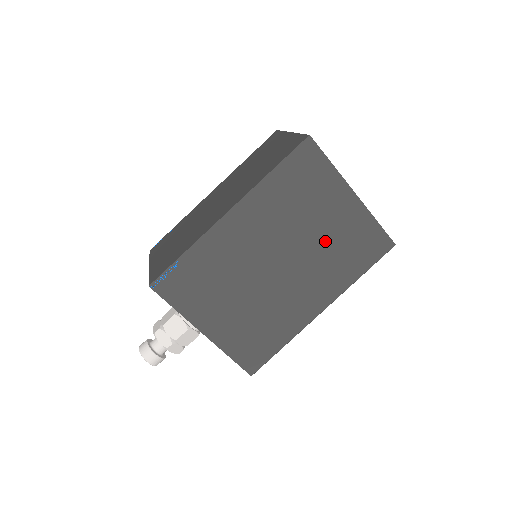
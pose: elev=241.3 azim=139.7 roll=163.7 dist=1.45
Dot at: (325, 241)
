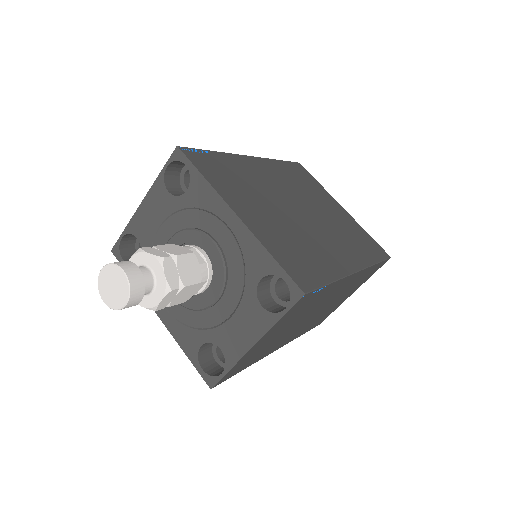
Dot at: (334, 220)
